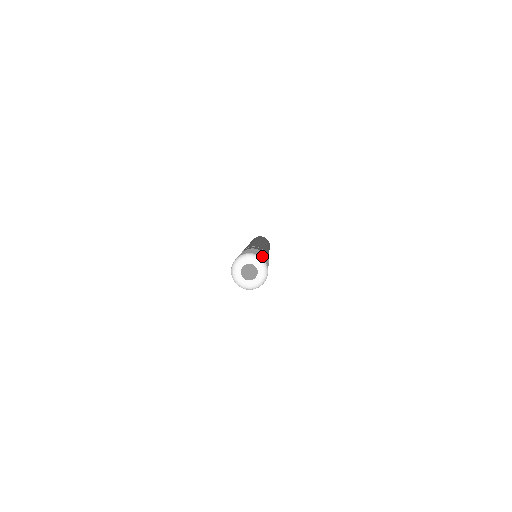
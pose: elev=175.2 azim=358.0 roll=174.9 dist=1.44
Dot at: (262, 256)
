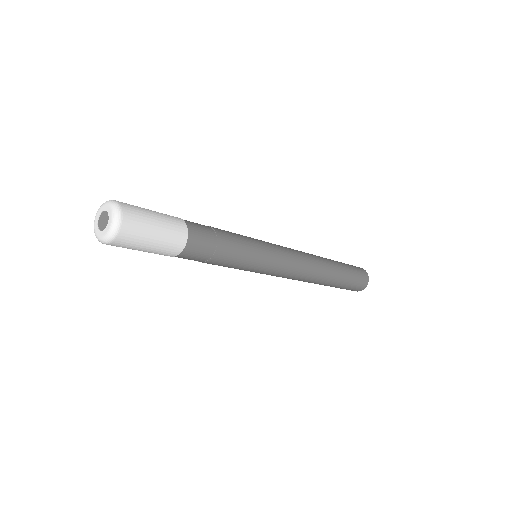
Dot at: (140, 213)
